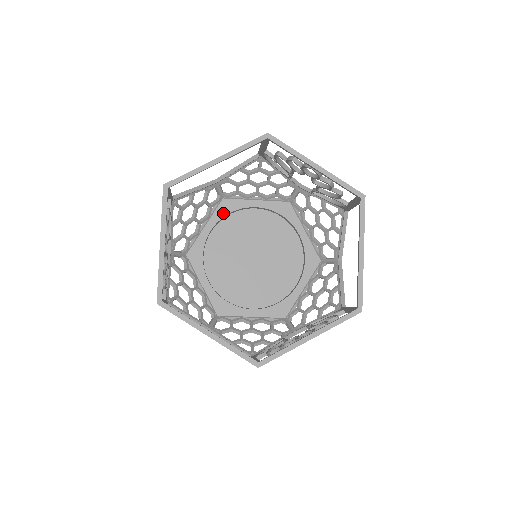
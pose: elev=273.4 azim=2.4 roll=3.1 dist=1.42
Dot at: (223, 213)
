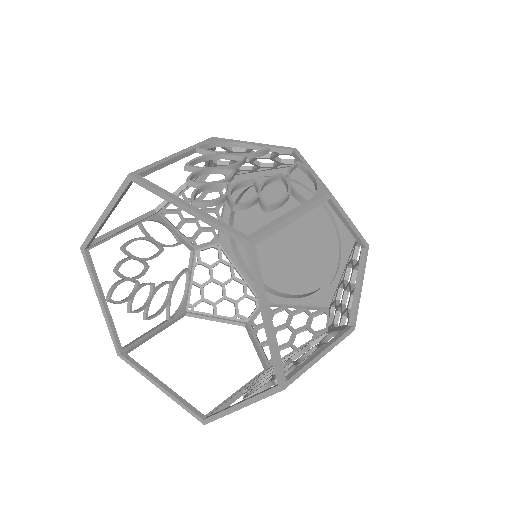
Dot at: (235, 194)
